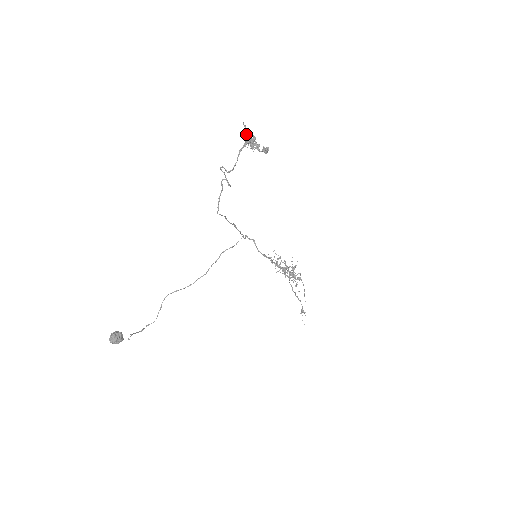
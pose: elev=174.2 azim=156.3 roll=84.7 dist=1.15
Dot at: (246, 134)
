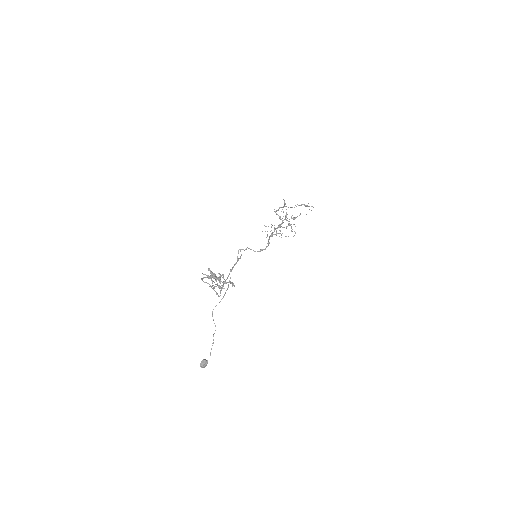
Dot at: occluded
